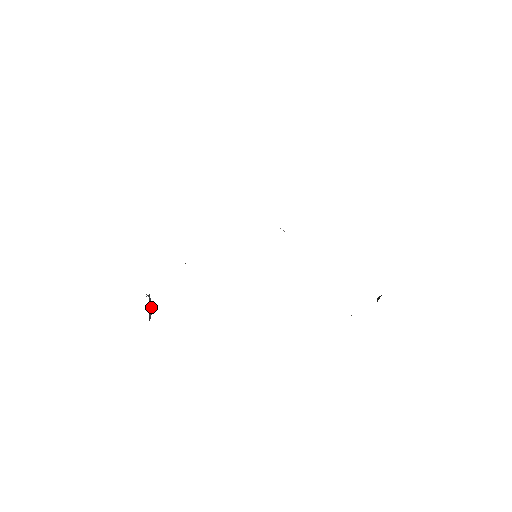
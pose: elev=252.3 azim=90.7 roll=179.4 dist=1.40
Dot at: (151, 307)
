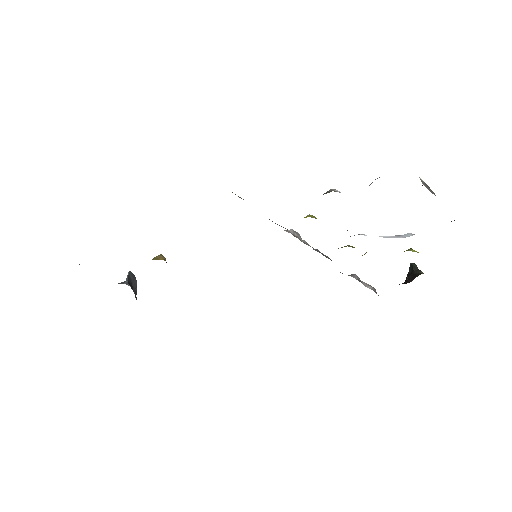
Dot at: (135, 278)
